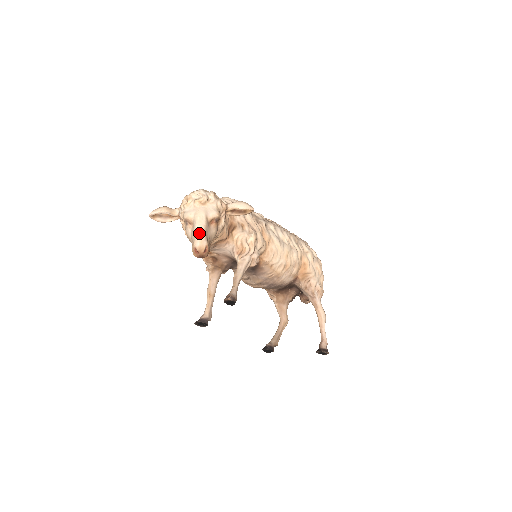
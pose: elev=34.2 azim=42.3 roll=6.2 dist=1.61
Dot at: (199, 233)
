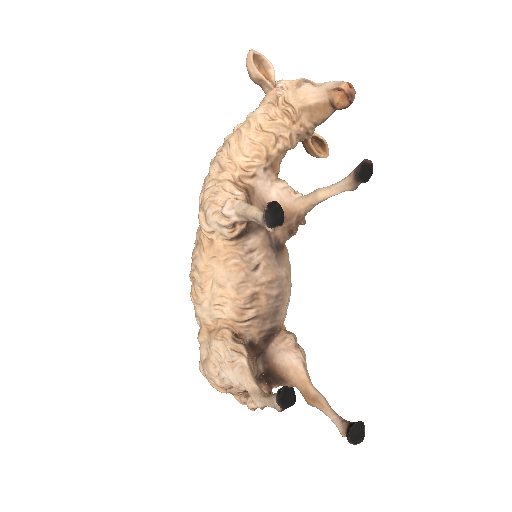
Dot at: occluded
